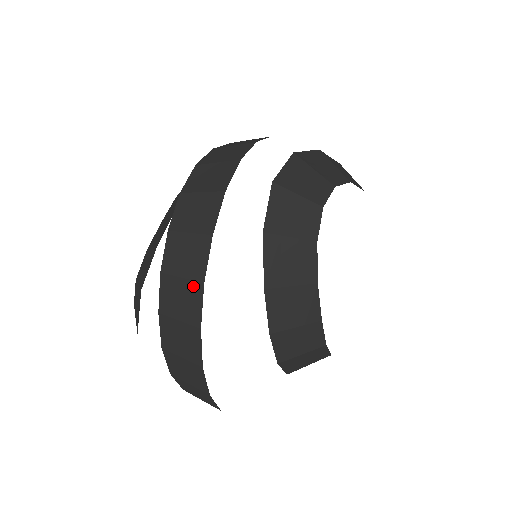
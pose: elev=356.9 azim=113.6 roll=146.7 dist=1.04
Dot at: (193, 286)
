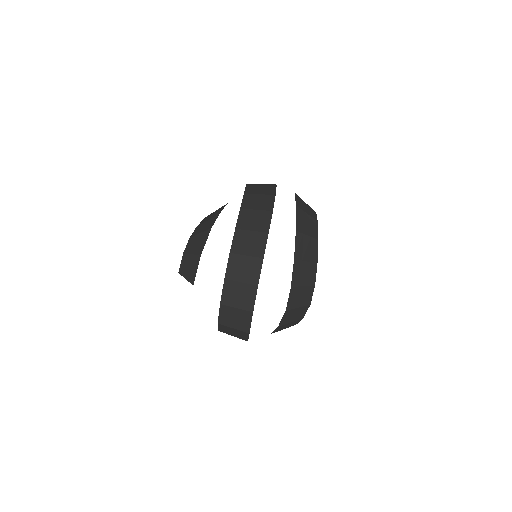
Dot at: (265, 213)
